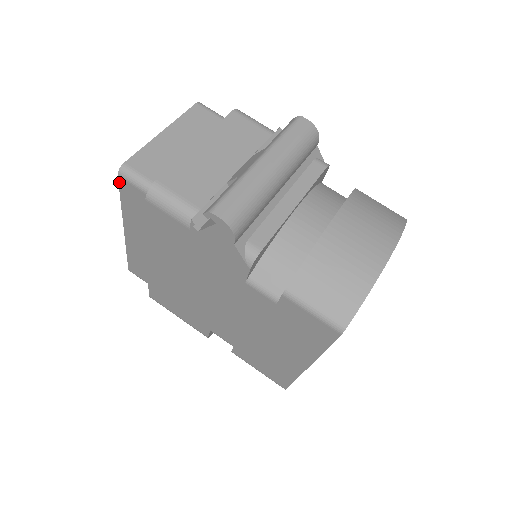
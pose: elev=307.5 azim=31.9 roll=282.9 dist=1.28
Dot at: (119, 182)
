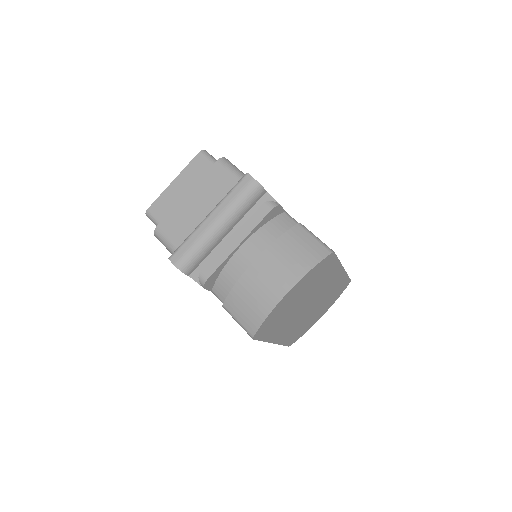
Dot at: occluded
